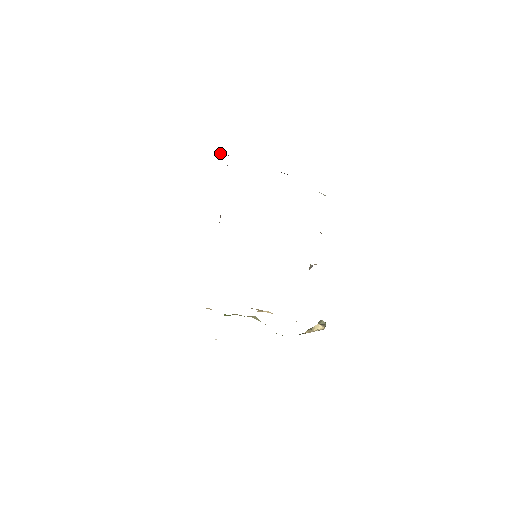
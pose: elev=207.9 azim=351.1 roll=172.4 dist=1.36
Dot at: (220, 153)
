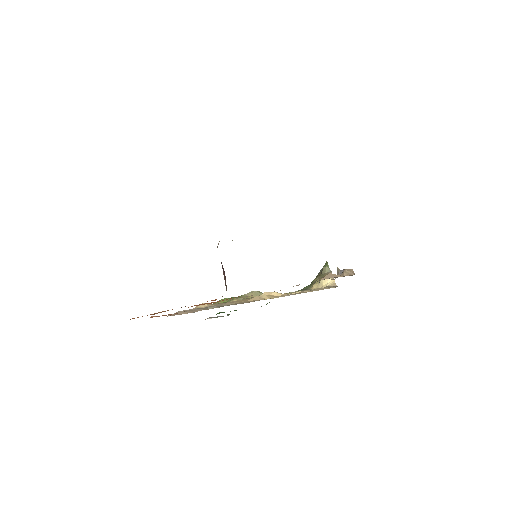
Dot at: occluded
